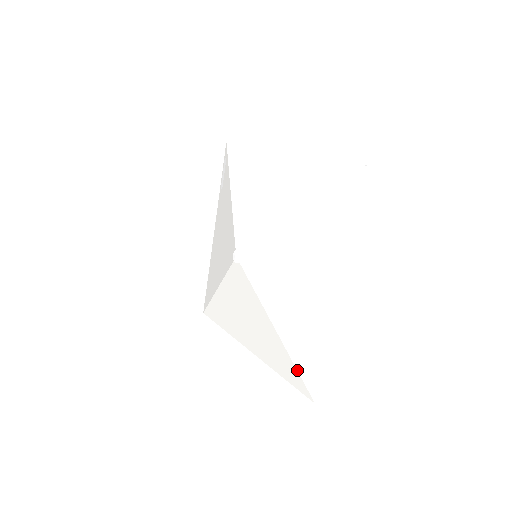
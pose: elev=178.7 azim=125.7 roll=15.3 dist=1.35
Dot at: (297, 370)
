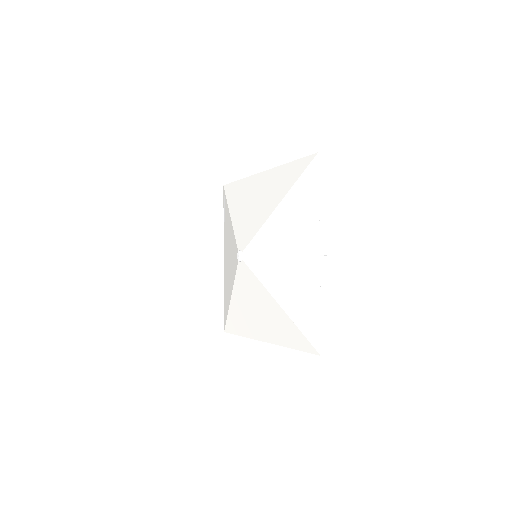
Dot at: (301, 332)
